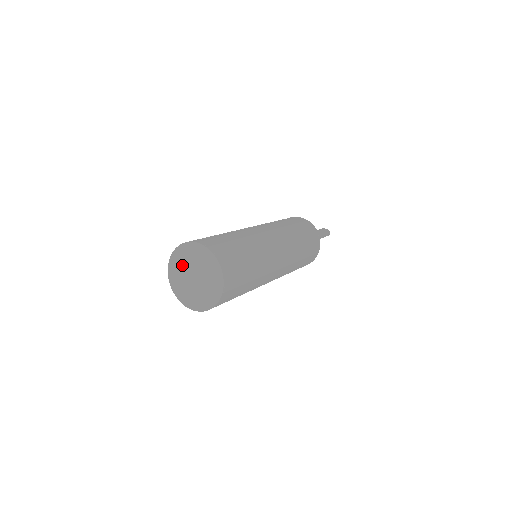
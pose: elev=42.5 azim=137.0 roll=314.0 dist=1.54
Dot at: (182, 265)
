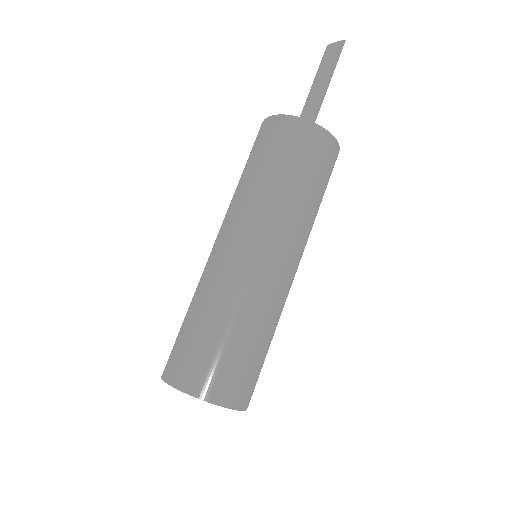
Dot at: occluded
